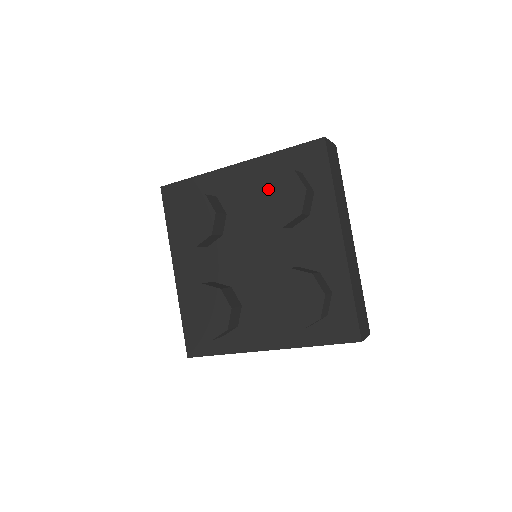
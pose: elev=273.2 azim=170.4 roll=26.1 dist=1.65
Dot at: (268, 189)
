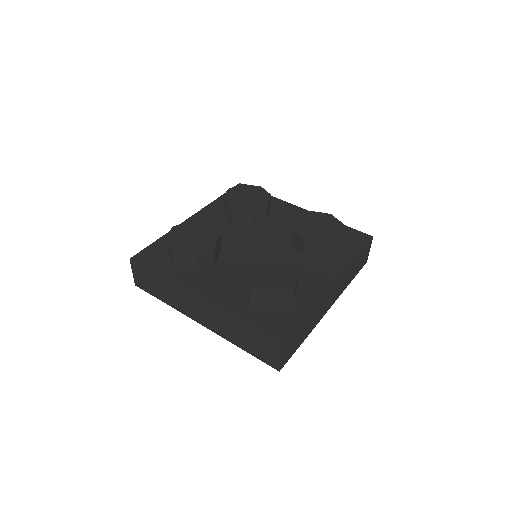
Dot at: (237, 197)
